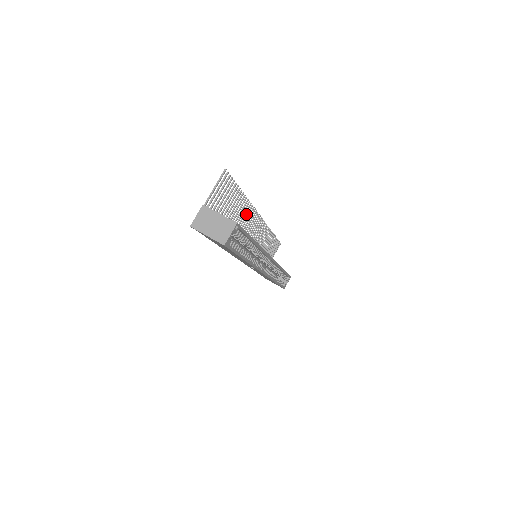
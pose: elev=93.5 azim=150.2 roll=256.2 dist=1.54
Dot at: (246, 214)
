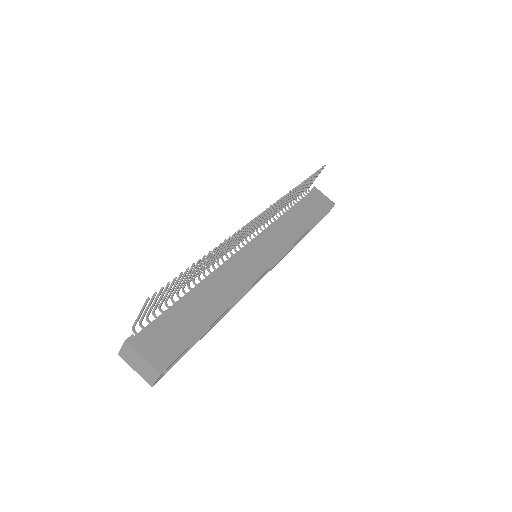
Dot at: (228, 242)
